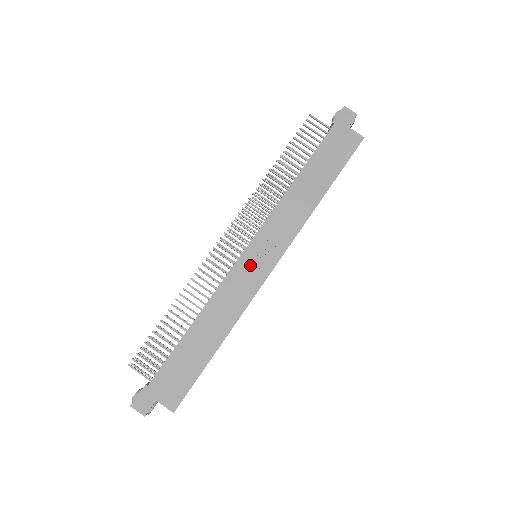
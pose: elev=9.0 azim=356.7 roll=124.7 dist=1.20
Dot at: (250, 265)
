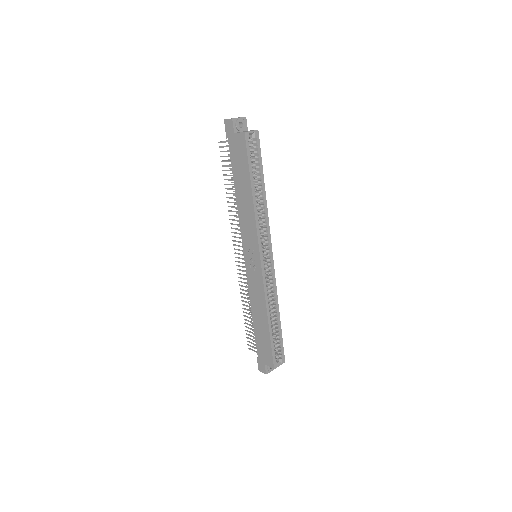
Dot at: (251, 267)
